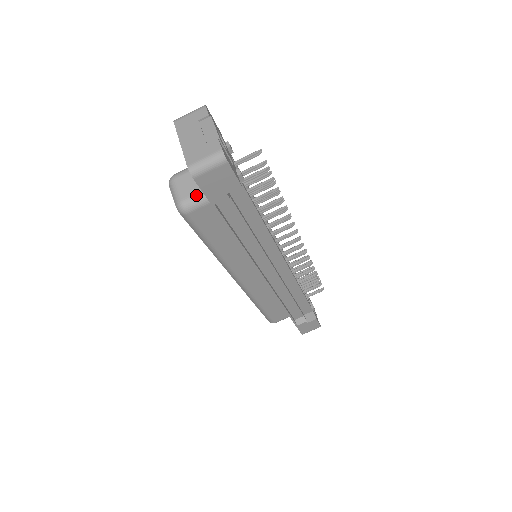
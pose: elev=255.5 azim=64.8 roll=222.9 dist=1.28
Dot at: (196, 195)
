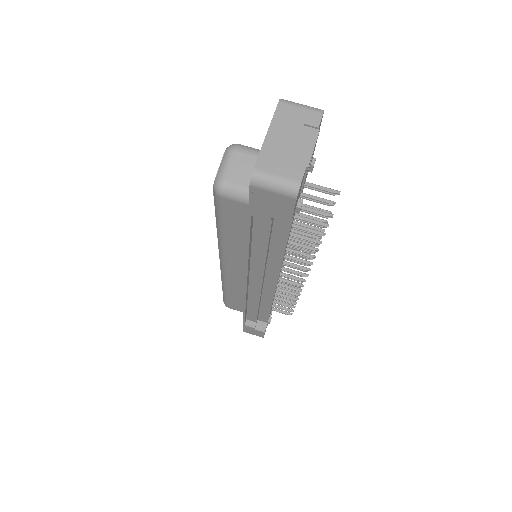
Dot at: (242, 187)
